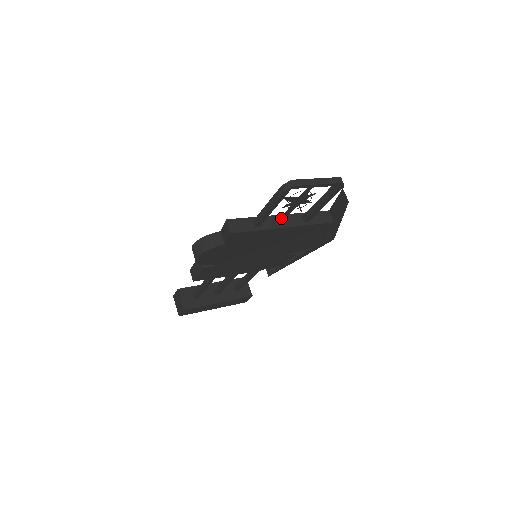
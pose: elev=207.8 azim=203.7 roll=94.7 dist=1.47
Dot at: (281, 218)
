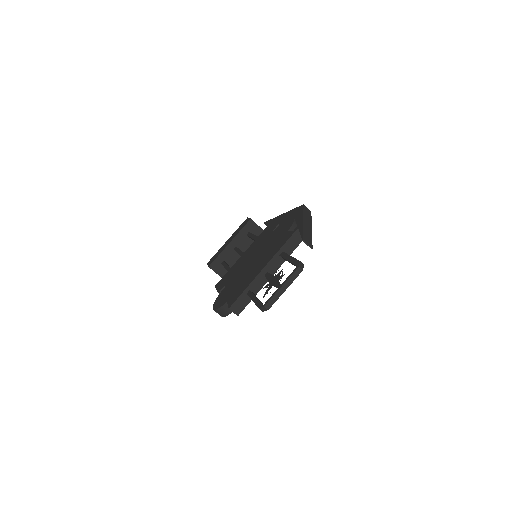
Dot at: (265, 276)
